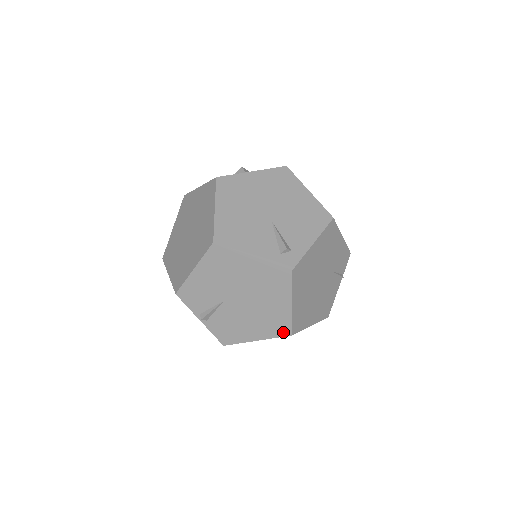
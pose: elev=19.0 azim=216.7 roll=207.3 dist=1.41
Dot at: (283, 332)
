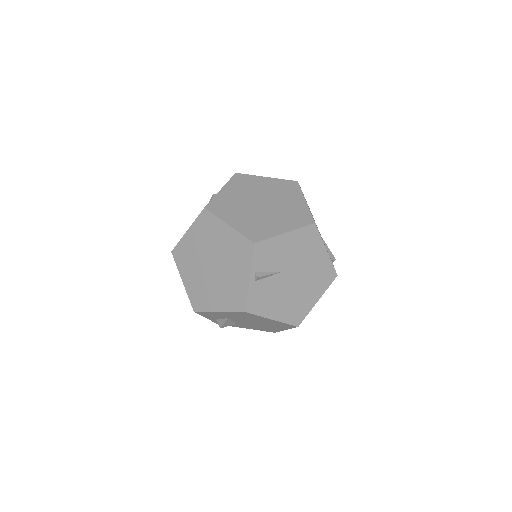
Dot at: (295, 321)
